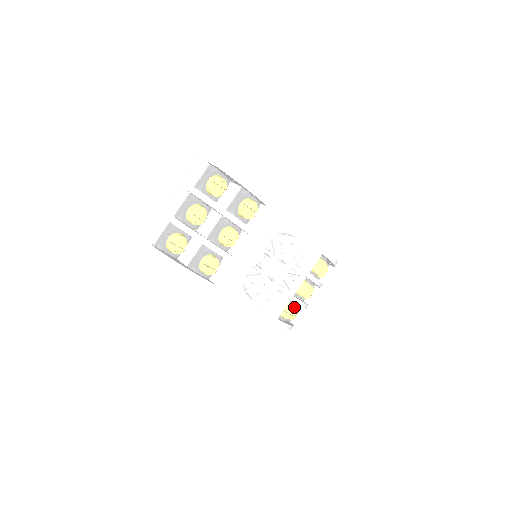
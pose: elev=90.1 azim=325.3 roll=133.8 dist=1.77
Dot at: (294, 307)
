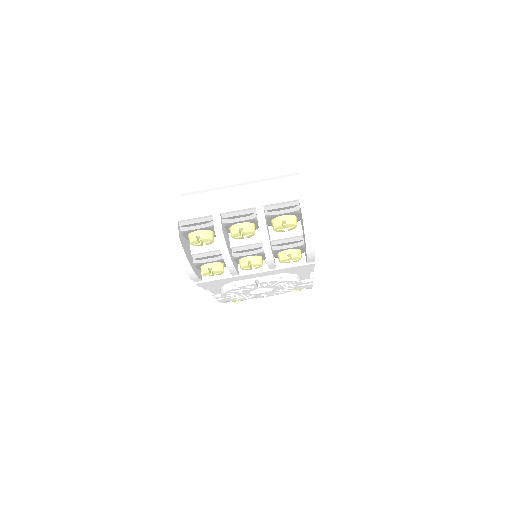
Dot at: occluded
